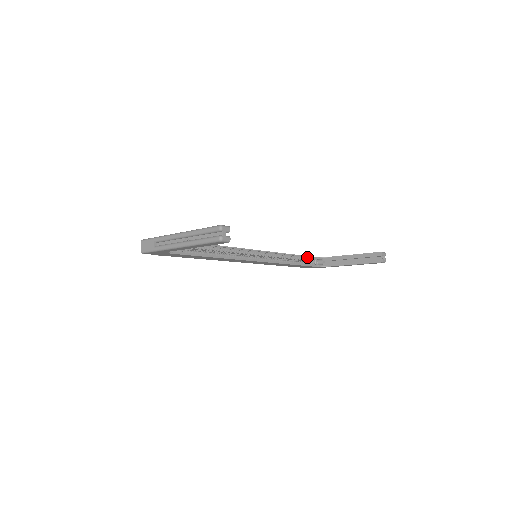
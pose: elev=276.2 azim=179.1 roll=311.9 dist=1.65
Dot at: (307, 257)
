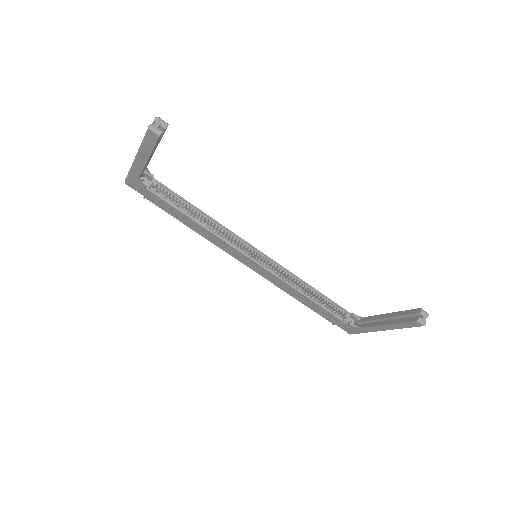
Dot at: (336, 305)
